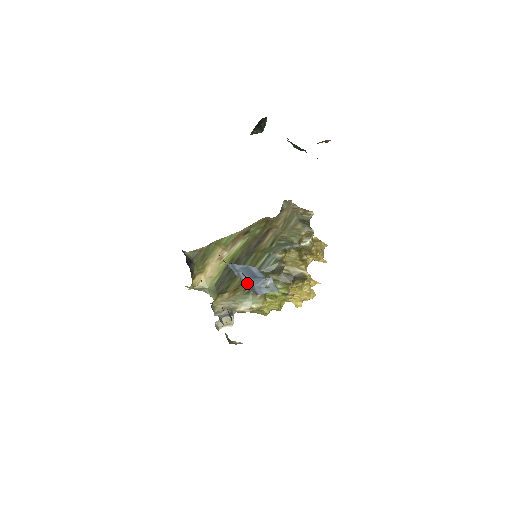
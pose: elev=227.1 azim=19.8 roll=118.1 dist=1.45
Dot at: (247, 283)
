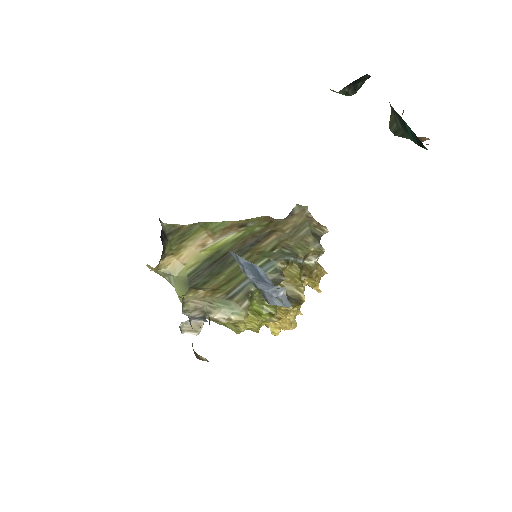
Dot at: (255, 284)
